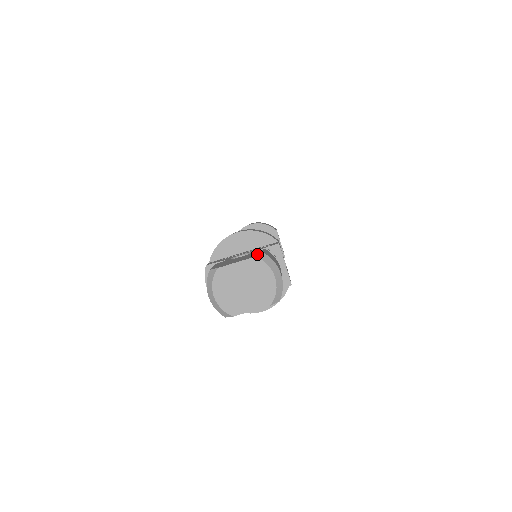
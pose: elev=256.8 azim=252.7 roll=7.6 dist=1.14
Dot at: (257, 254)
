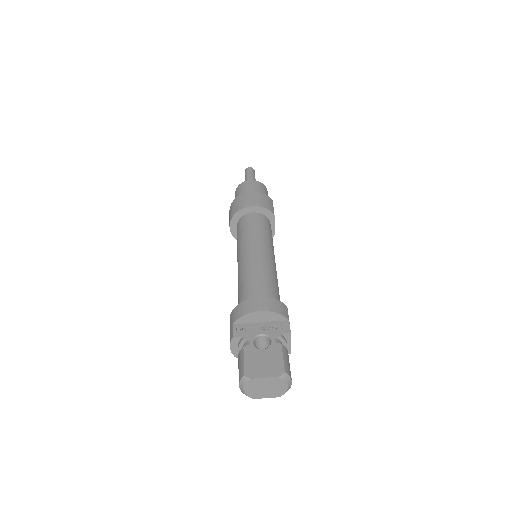
Dot at: (279, 367)
